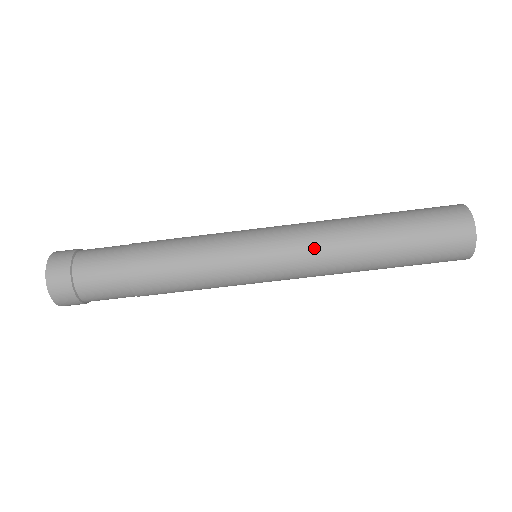
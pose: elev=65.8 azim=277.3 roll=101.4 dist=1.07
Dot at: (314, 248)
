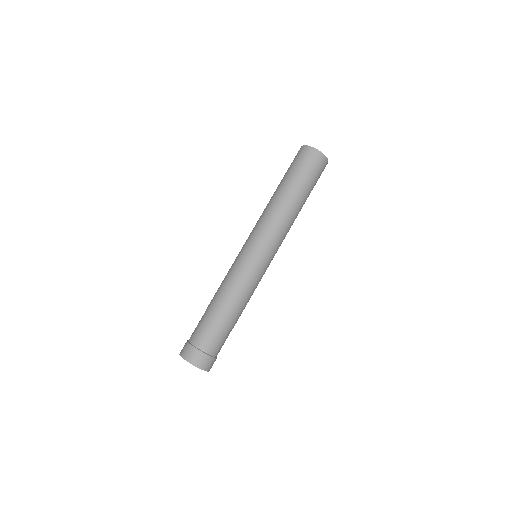
Dot at: (267, 221)
